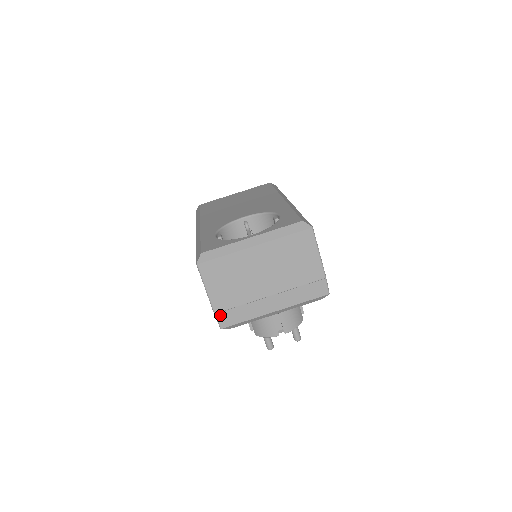
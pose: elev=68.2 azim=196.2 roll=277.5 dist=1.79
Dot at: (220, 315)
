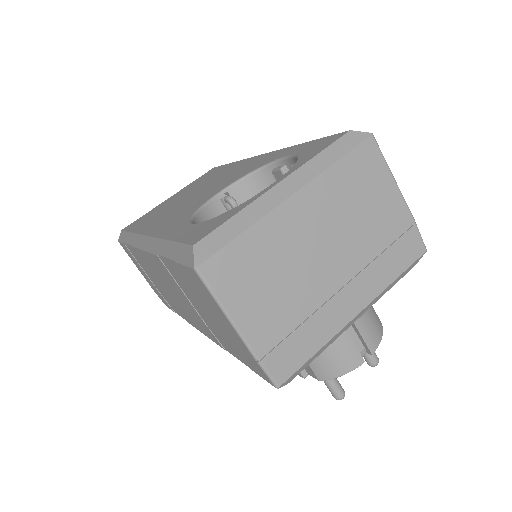
Dot at: (269, 360)
